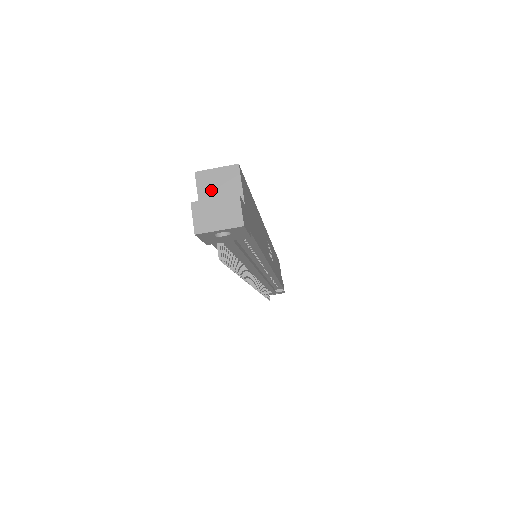
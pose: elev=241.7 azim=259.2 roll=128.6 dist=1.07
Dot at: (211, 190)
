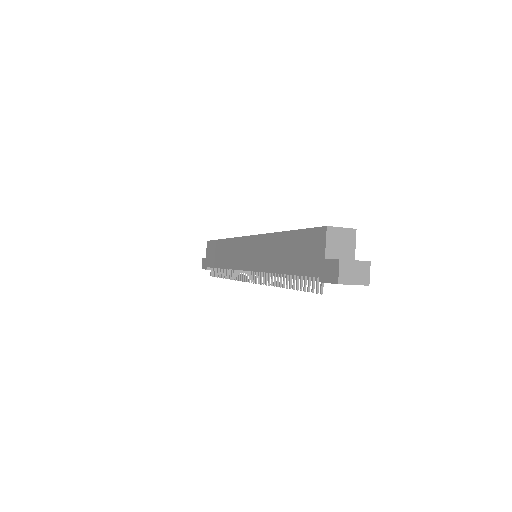
Dot at: (335, 244)
